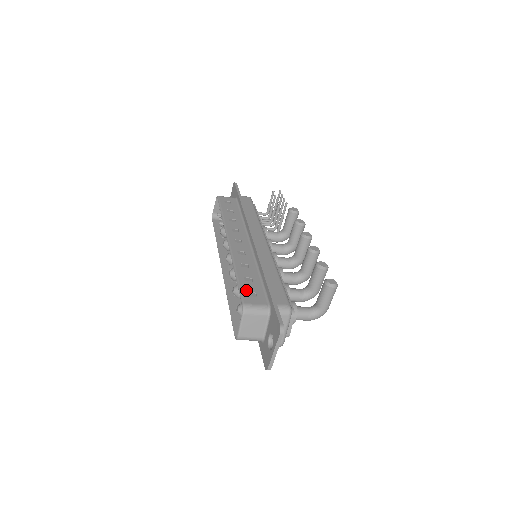
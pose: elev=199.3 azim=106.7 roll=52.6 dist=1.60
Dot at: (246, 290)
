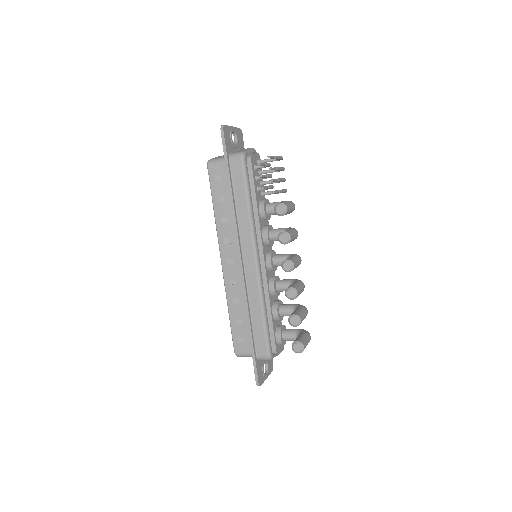
Dot at: (236, 336)
